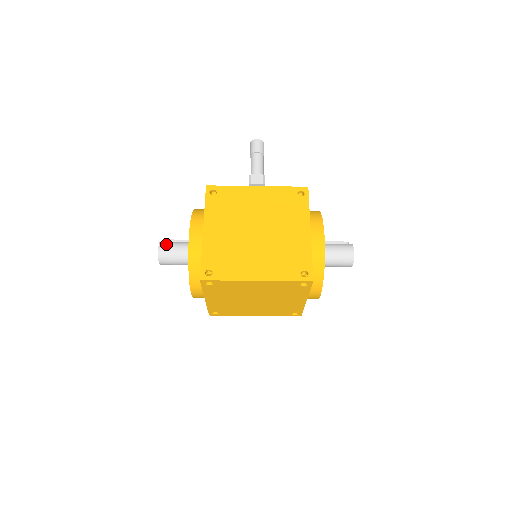
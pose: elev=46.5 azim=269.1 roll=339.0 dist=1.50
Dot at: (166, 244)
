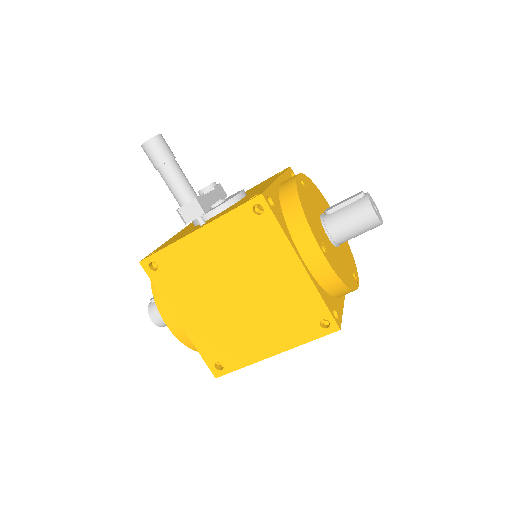
Dot at: (155, 312)
